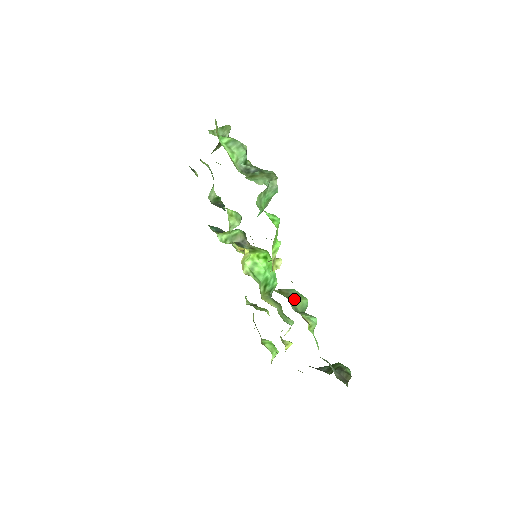
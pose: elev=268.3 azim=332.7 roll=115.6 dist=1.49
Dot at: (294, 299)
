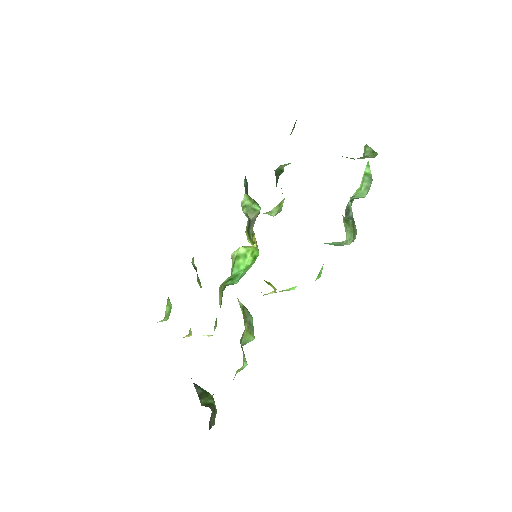
Dot at: (248, 330)
